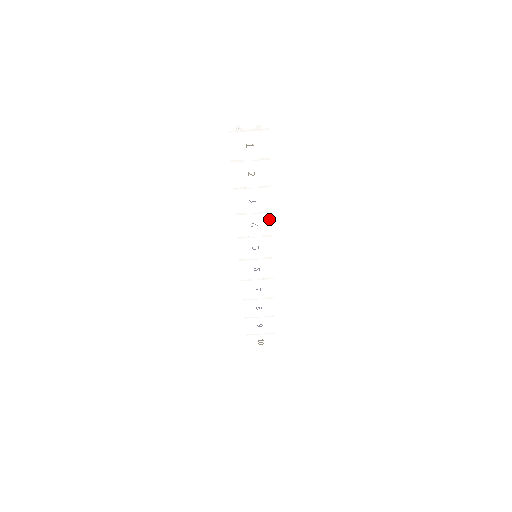
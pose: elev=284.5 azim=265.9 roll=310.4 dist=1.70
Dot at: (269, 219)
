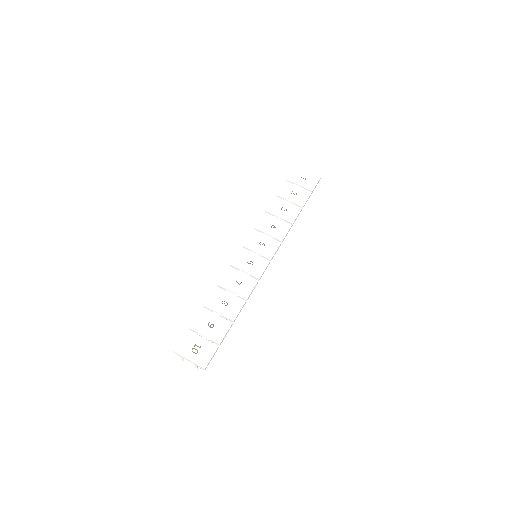
Dot at: (287, 228)
